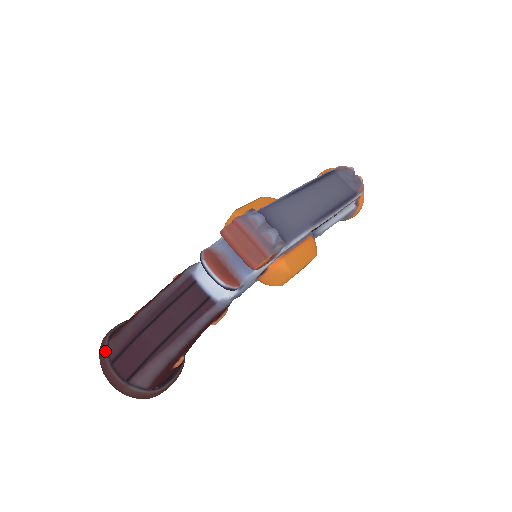
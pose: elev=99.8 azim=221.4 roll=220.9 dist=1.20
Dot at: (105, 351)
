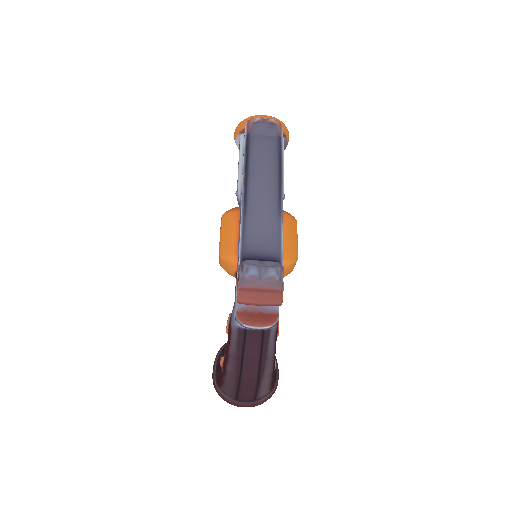
Dot at: (225, 396)
